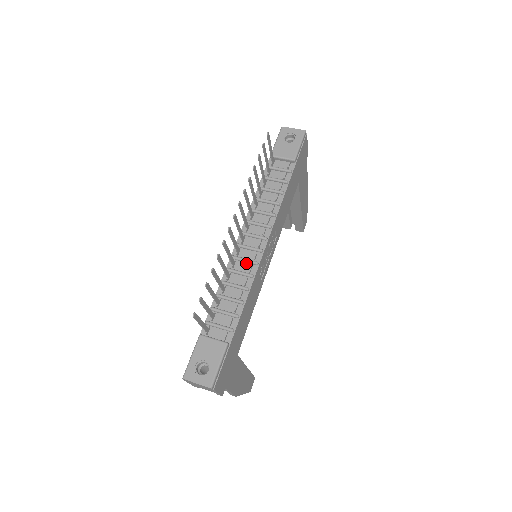
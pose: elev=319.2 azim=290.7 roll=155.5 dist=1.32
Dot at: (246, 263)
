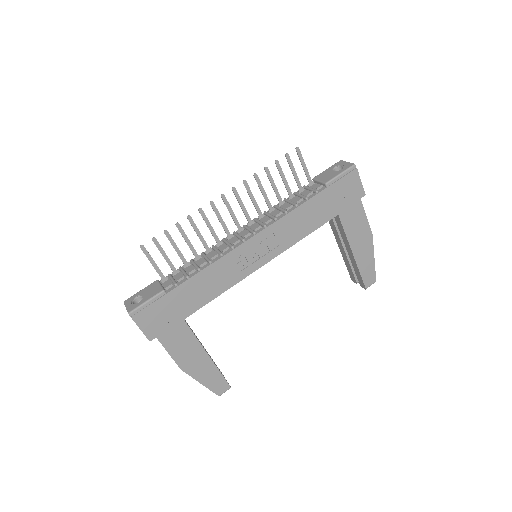
Dot at: (227, 246)
